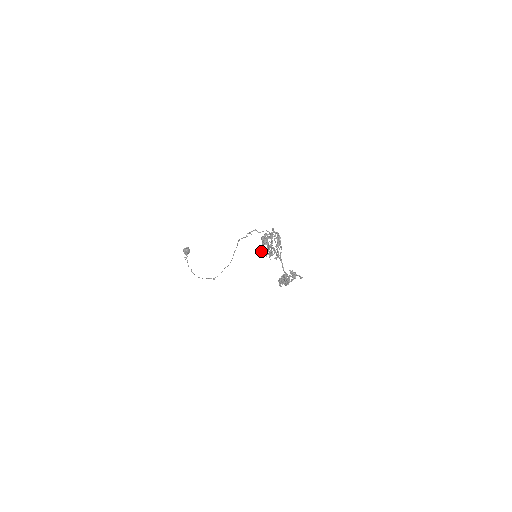
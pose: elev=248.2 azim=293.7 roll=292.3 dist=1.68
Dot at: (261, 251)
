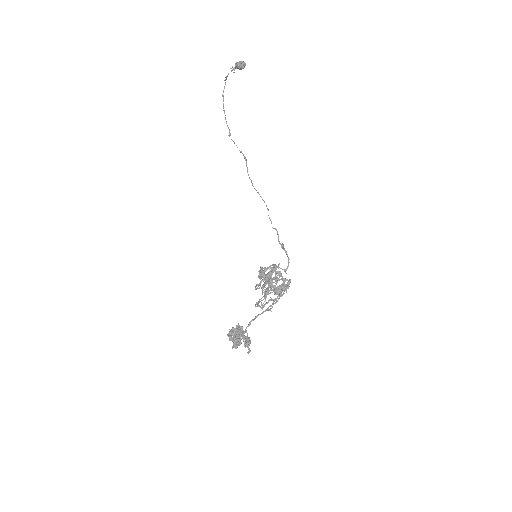
Dot at: (258, 277)
